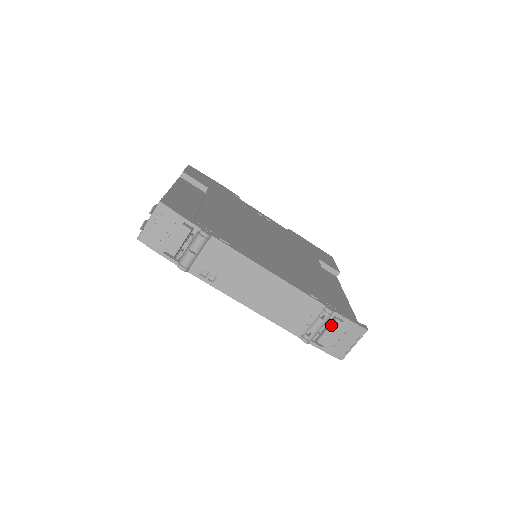
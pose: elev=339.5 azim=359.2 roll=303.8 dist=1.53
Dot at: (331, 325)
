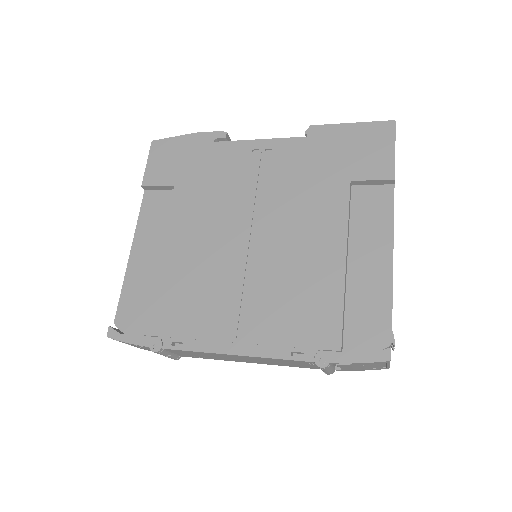
Dot at: (340, 366)
